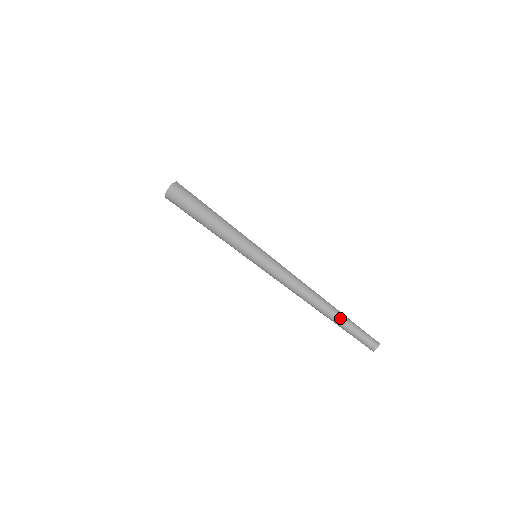
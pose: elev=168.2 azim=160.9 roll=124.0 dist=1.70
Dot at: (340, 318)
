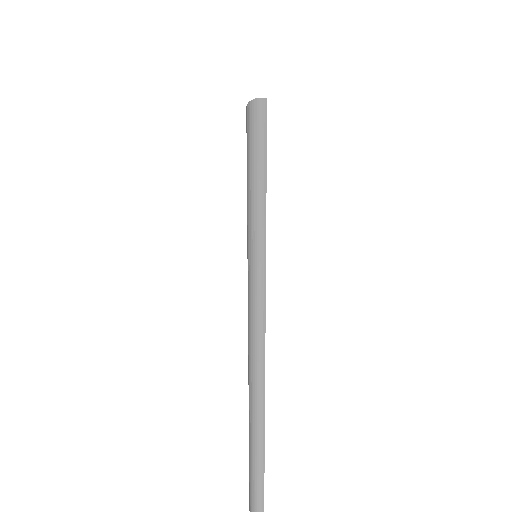
Dot at: (253, 433)
